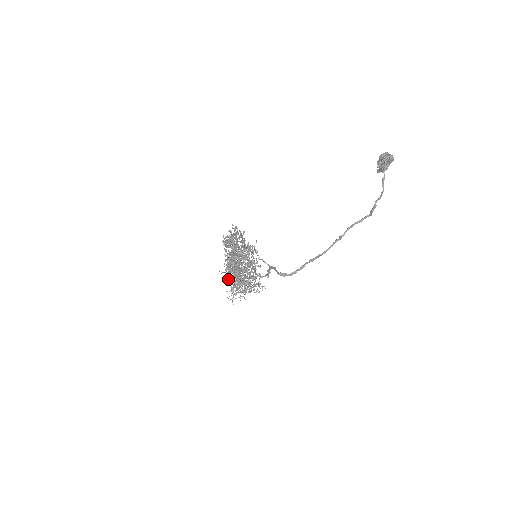
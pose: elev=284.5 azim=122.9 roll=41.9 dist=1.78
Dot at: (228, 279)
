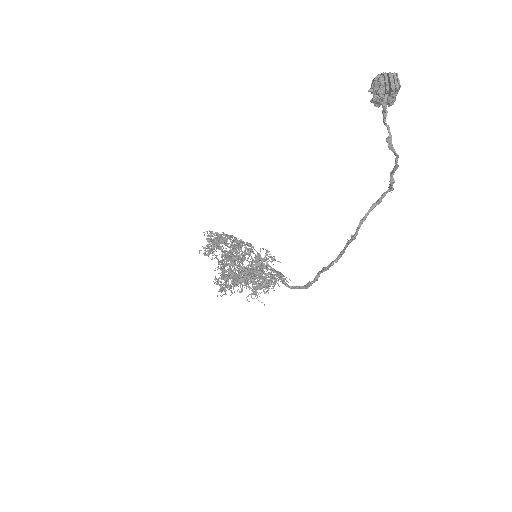
Dot at: occluded
